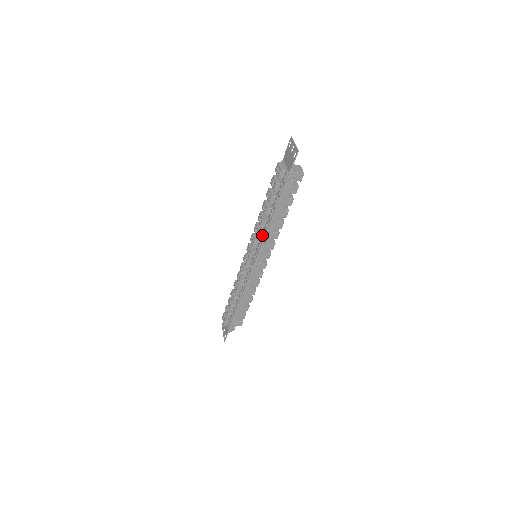
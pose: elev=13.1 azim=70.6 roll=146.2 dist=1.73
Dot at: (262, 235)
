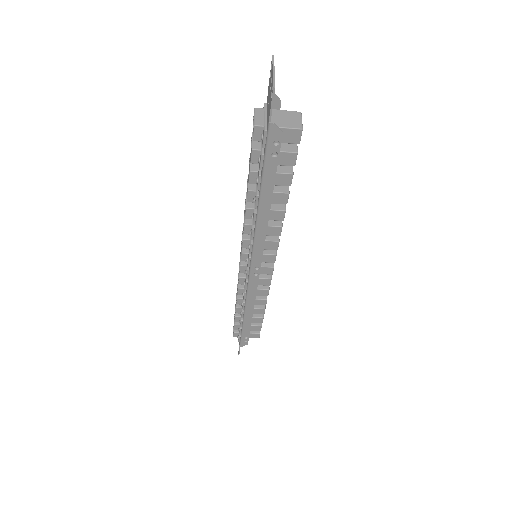
Dot at: (251, 231)
